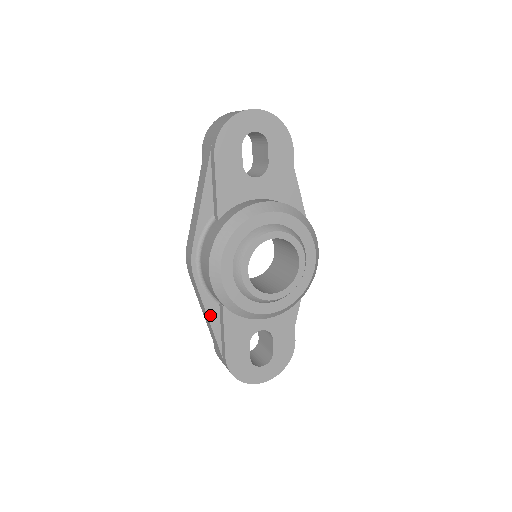
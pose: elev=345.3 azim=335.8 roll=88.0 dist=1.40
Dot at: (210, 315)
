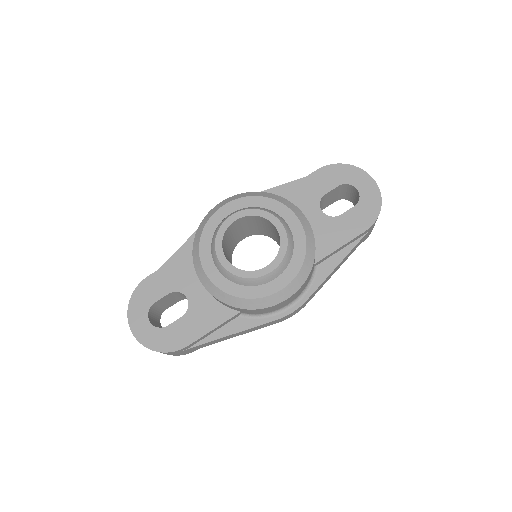
Dot at: (185, 246)
